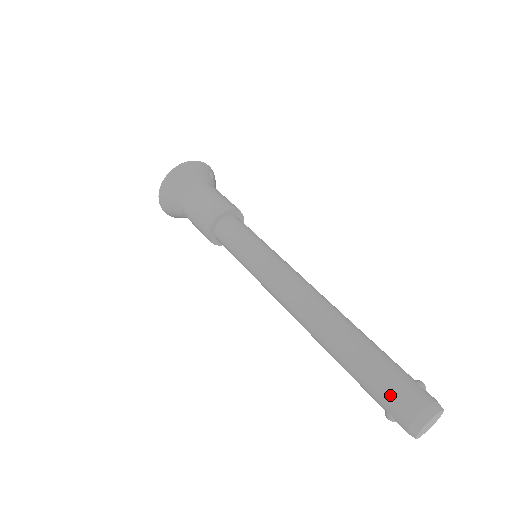
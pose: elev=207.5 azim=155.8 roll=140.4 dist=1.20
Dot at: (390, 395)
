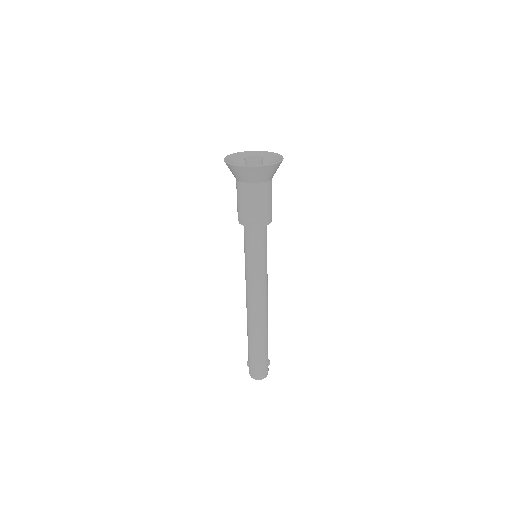
Dot at: (256, 366)
